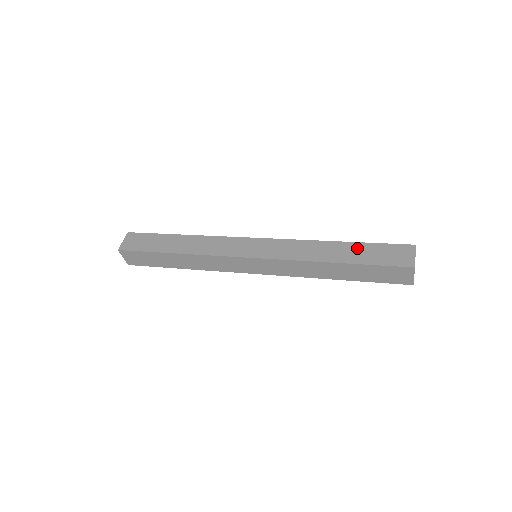
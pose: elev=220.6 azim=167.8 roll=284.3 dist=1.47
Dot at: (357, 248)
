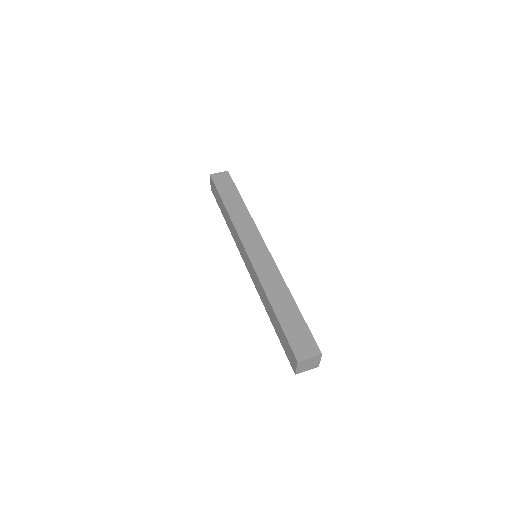
Dot at: (294, 314)
